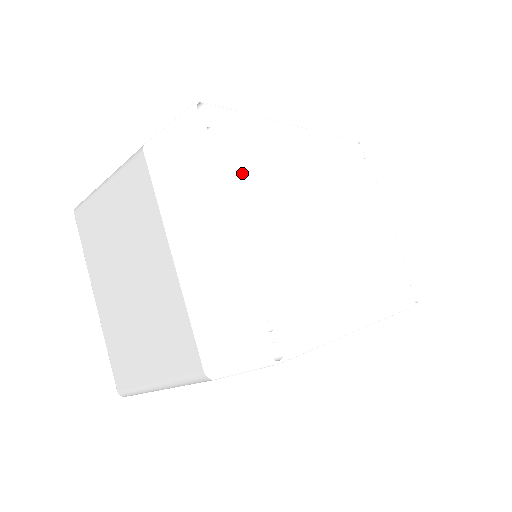
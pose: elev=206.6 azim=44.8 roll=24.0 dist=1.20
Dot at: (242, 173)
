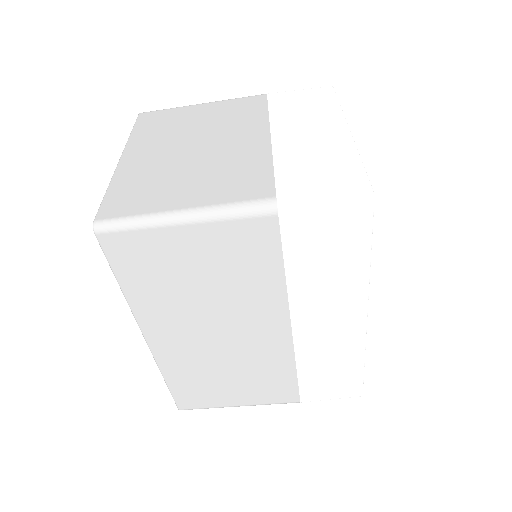
Dot at: occluded
